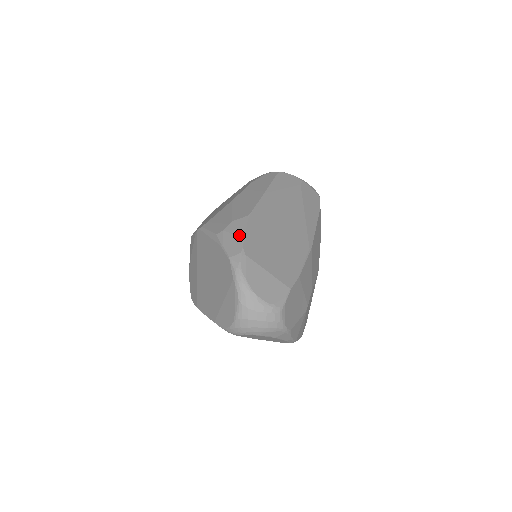
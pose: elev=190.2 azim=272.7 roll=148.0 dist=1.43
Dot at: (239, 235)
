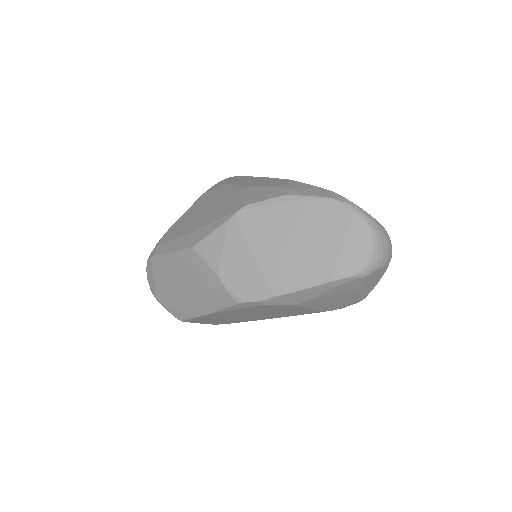
Dot at: (312, 187)
